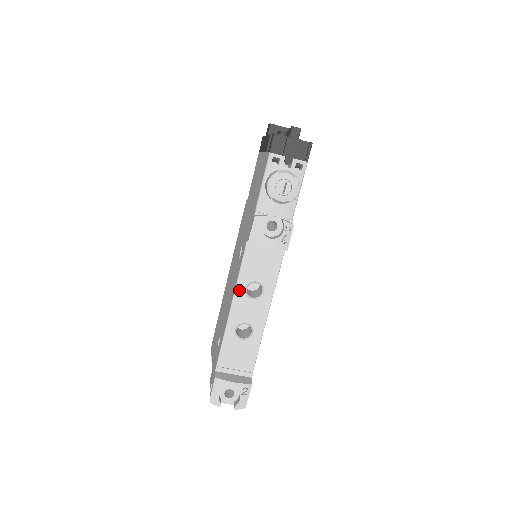
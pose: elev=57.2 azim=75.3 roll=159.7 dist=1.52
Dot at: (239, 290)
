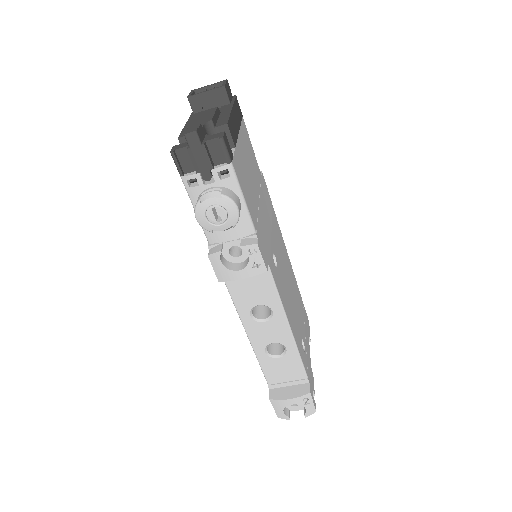
Dot at: (245, 319)
